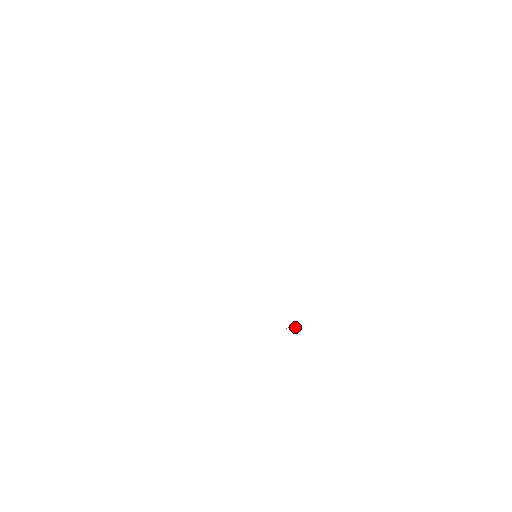
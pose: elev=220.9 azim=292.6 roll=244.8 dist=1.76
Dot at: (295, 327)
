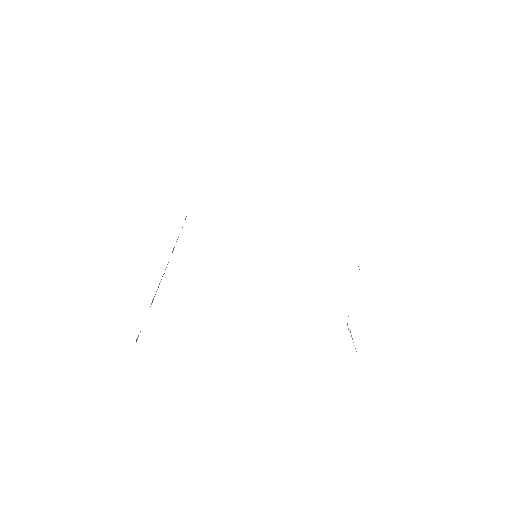
Dot at: (349, 329)
